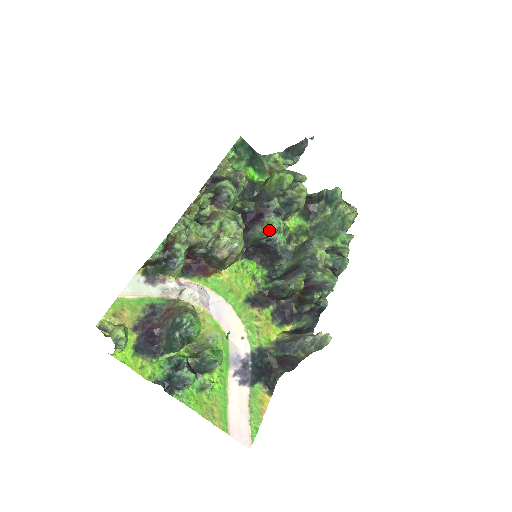
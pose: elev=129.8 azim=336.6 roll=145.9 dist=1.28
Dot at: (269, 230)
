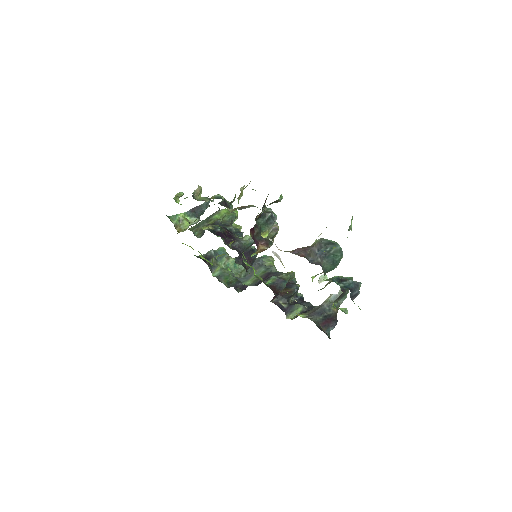
Dot at: occluded
